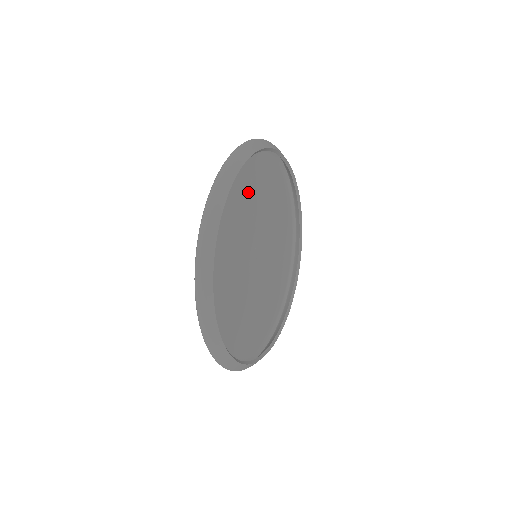
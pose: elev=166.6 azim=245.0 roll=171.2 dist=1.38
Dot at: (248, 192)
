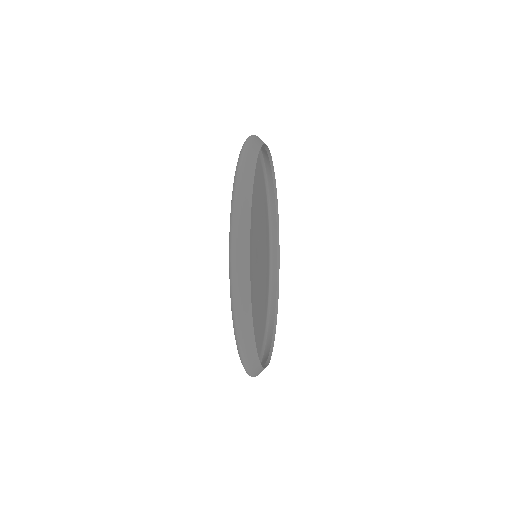
Dot at: (262, 208)
